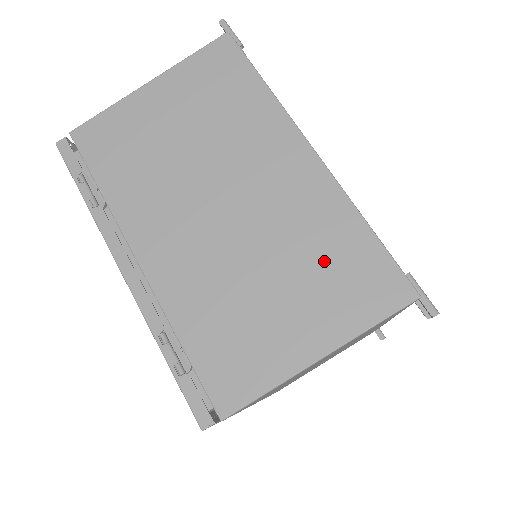
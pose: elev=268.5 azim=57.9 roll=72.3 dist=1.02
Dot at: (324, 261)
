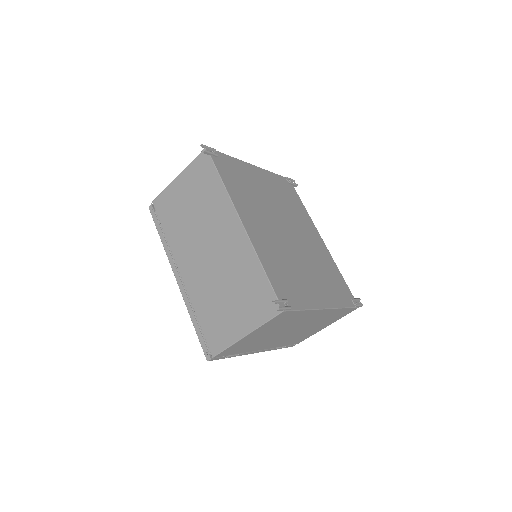
Dot at: occluded
